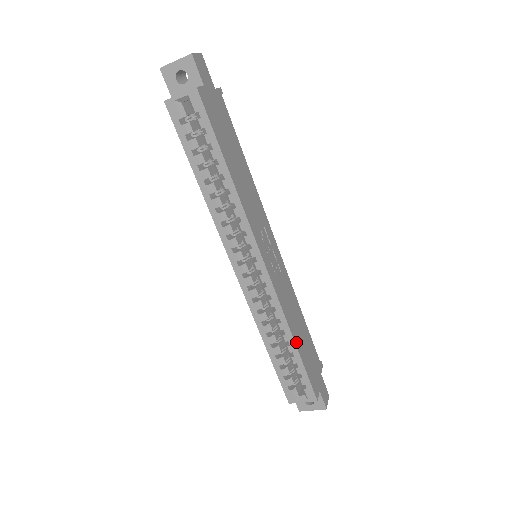
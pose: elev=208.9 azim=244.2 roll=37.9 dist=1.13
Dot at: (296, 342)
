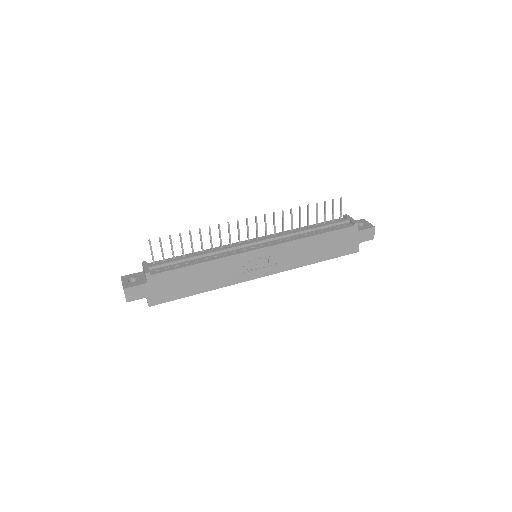
Dot at: (317, 261)
